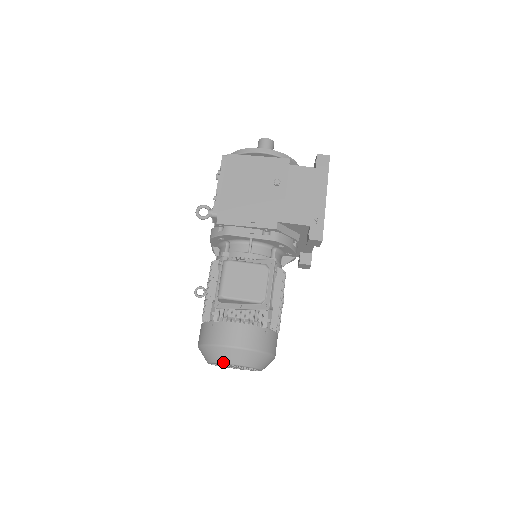
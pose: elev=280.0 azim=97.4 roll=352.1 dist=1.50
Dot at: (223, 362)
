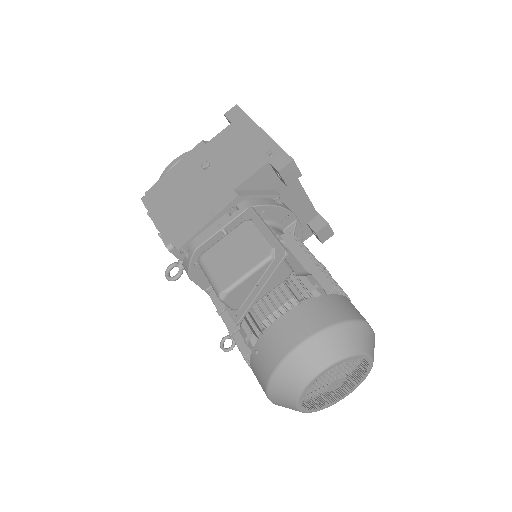
Dot at: (306, 382)
